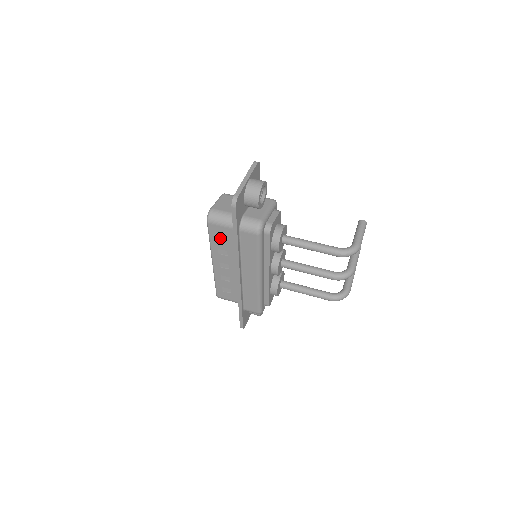
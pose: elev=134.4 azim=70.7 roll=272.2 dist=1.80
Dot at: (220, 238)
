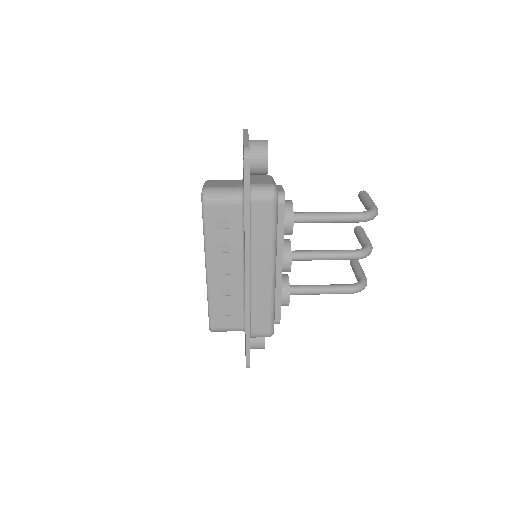
Dot at: (220, 226)
